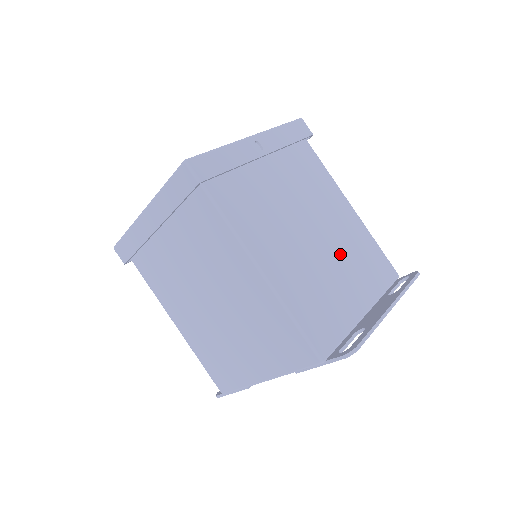
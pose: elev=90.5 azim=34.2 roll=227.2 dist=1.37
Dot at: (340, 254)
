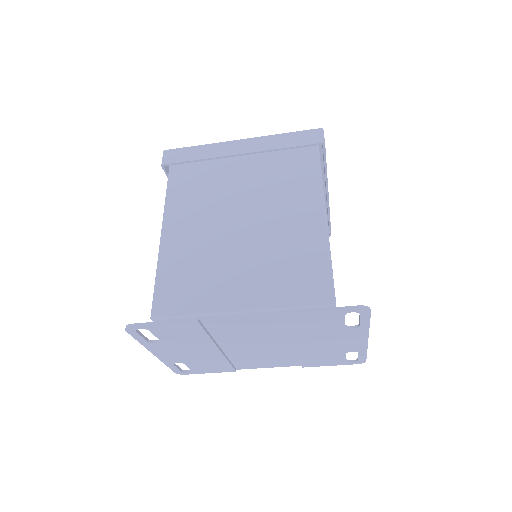
Dot at: occluded
